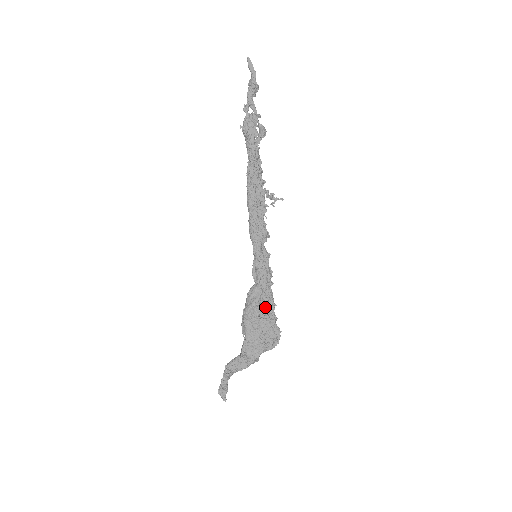
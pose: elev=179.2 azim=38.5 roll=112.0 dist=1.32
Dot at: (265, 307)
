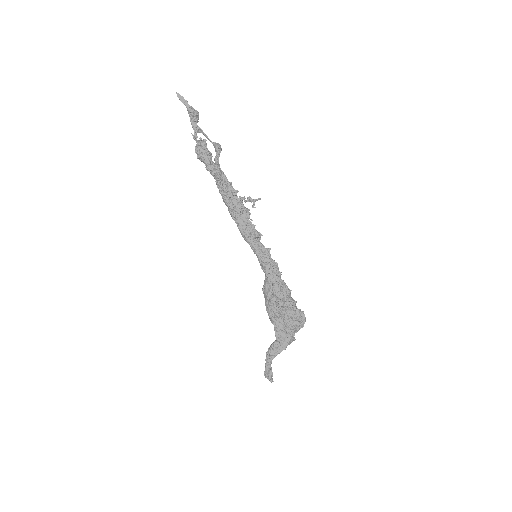
Dot at: (281, 295)
